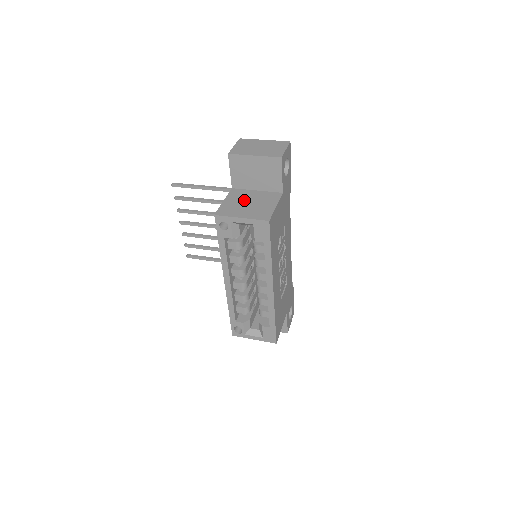
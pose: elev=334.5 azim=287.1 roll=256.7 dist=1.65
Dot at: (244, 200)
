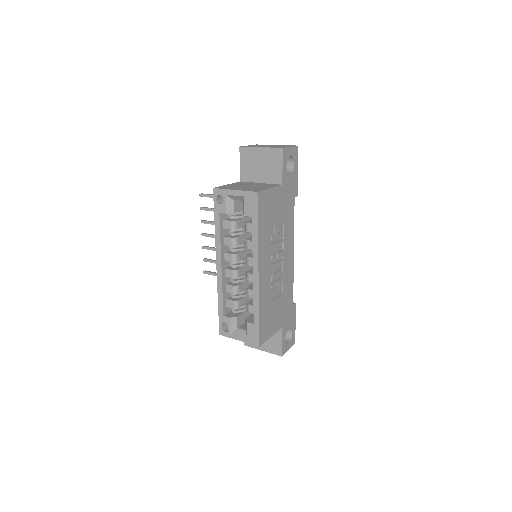
Dot at: (245, 185)
